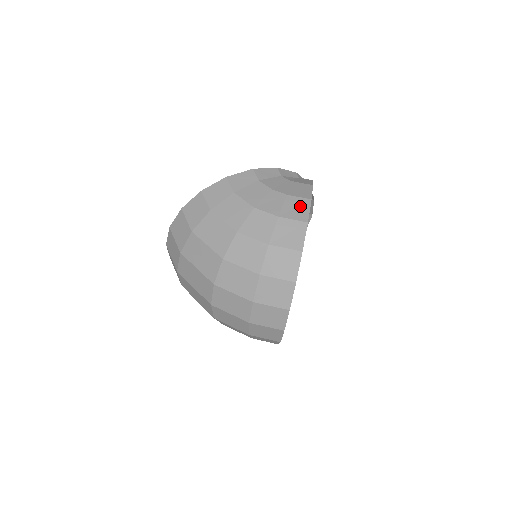
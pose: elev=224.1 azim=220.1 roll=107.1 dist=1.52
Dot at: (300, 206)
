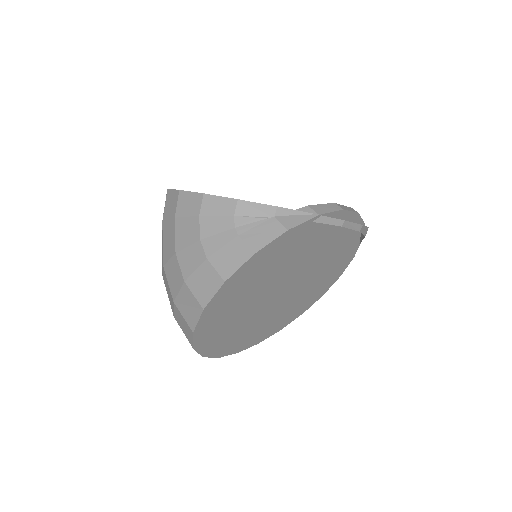
Dot at: (209, 283)
